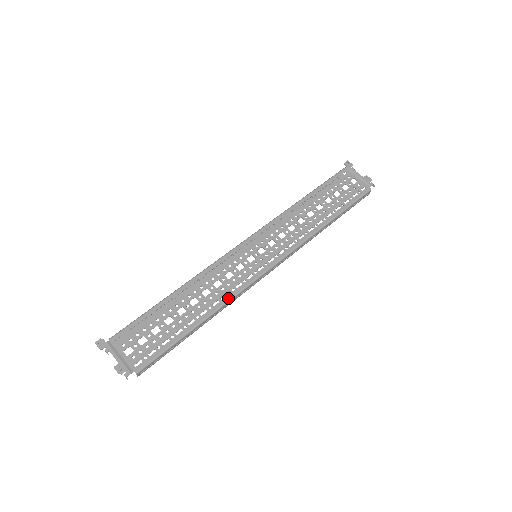
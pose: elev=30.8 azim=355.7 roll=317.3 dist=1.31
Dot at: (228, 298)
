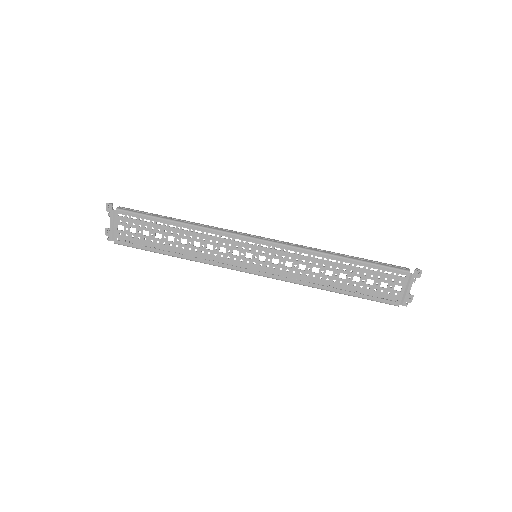
Dot at: (206, 262)
